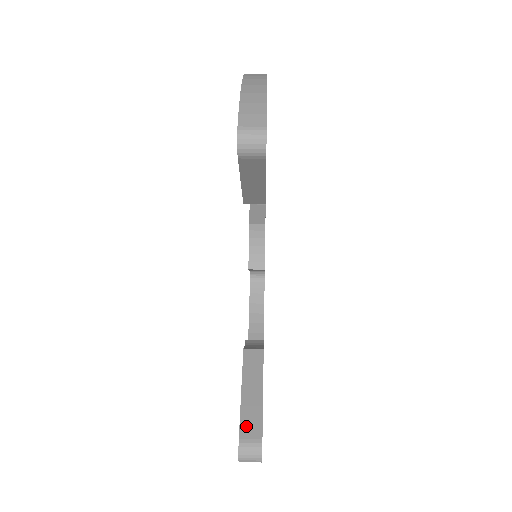
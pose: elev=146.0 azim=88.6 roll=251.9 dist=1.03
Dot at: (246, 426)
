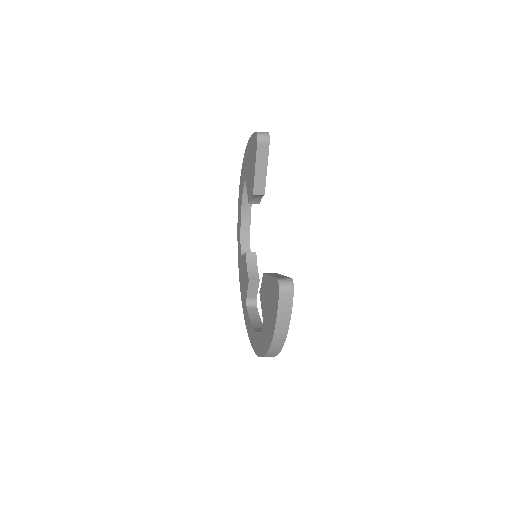
Dot at: (279, 277)
